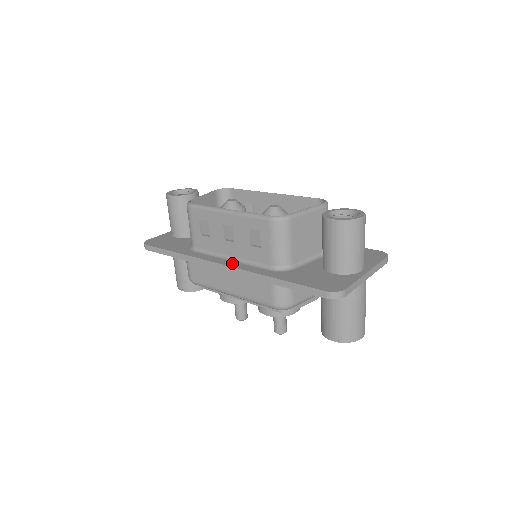
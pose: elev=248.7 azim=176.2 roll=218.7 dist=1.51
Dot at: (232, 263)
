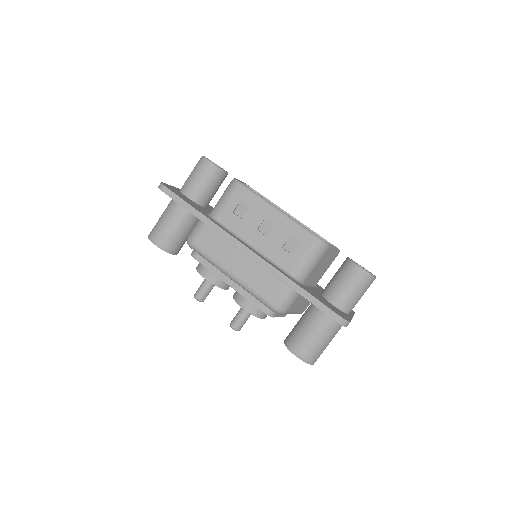
Dot at: (256, 252)
